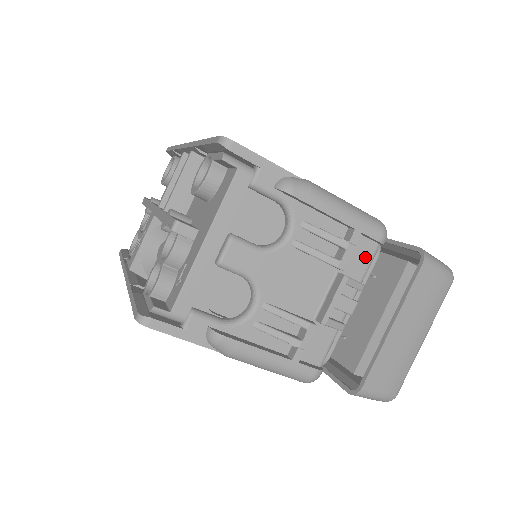
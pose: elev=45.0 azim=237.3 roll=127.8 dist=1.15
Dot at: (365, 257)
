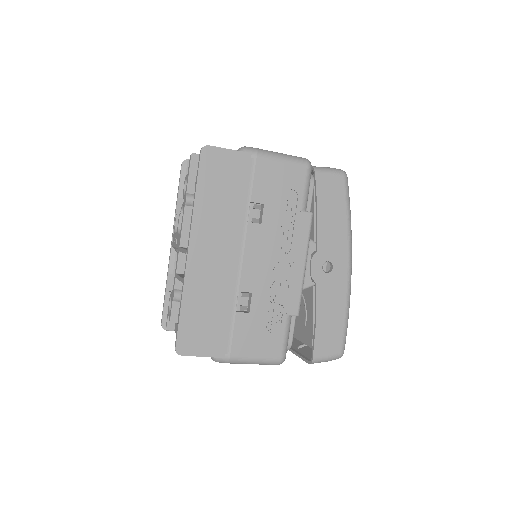
Dot at: occluded
